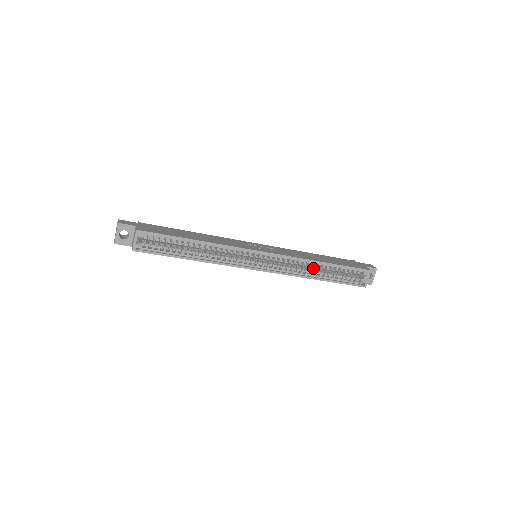
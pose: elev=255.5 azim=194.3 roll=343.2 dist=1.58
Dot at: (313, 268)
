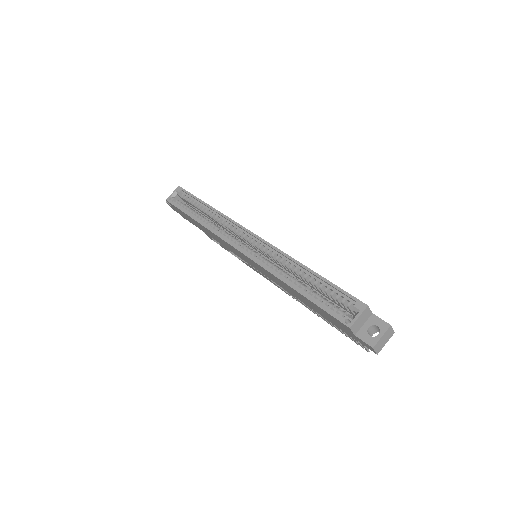
Dot at: (297, 279)
